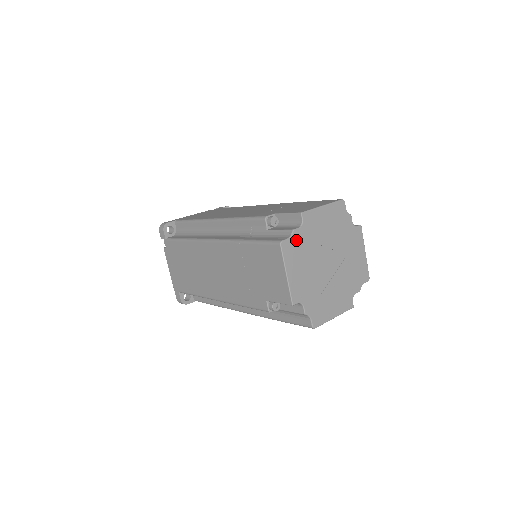
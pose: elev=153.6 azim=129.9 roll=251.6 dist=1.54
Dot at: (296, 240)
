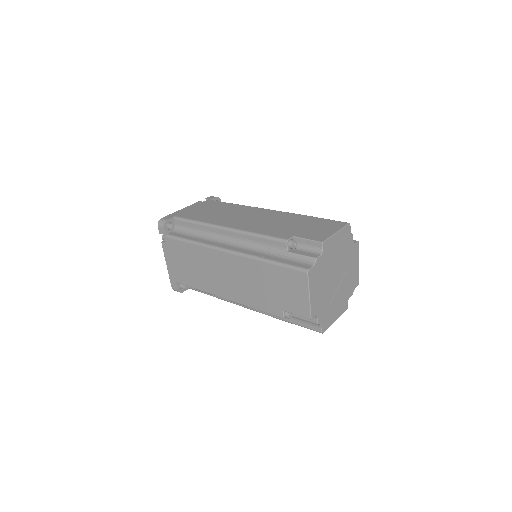
Dot at: (318, 266)
